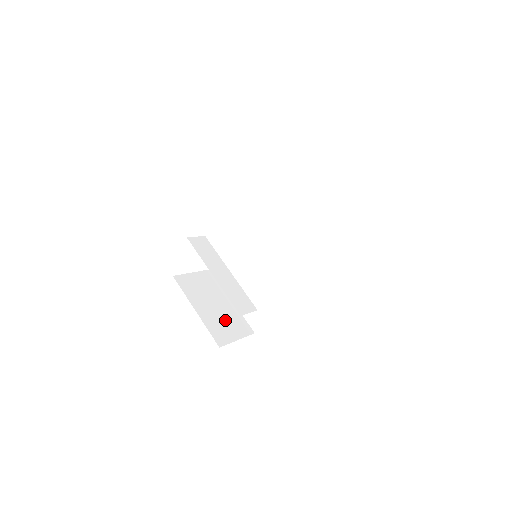
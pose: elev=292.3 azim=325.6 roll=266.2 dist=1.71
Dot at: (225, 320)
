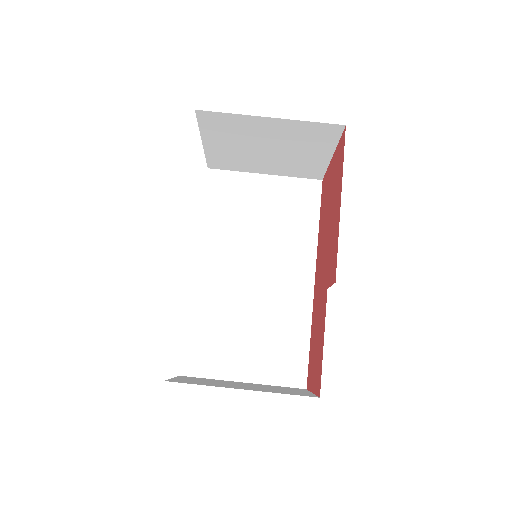
Dot at: occluded
